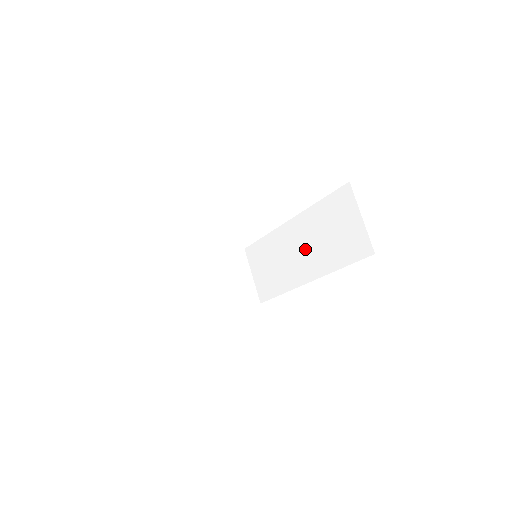
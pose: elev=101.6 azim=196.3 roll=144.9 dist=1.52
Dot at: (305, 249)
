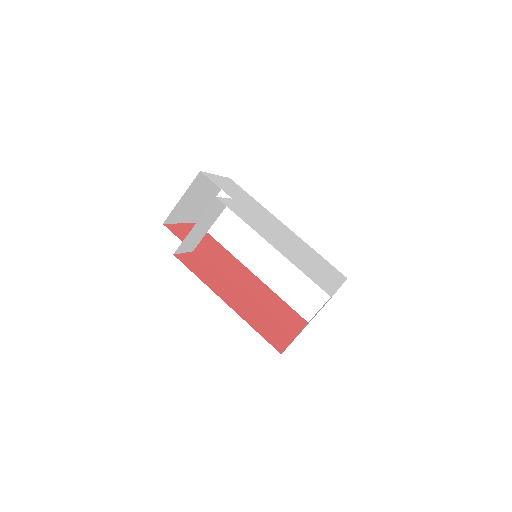
Dot at: (274, 256)
